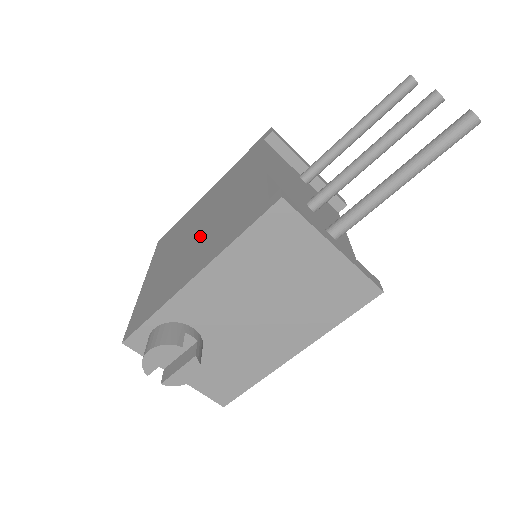
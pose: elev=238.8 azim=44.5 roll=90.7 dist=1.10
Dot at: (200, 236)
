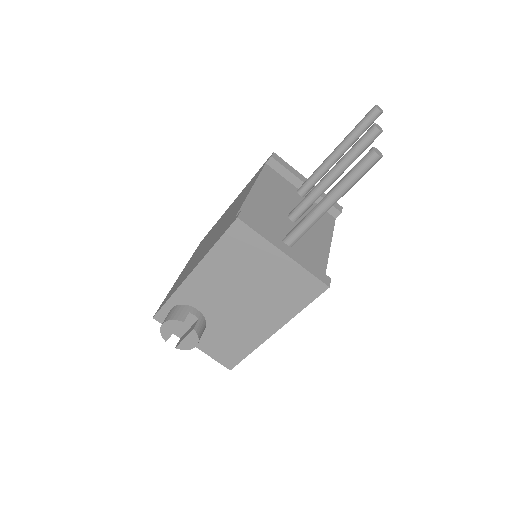
Dot at: occluded
